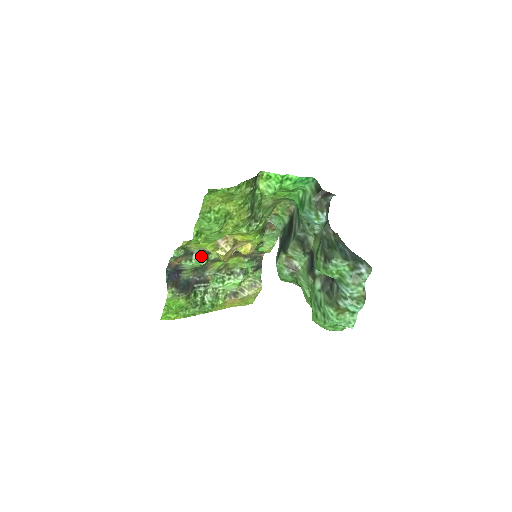
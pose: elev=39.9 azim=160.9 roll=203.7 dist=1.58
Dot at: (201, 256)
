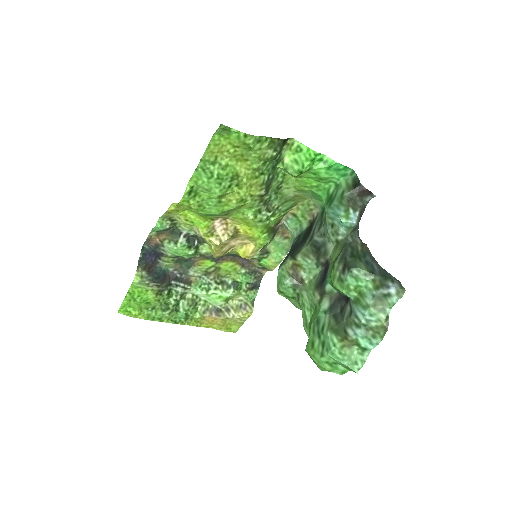
Dot at: (190, 242)
